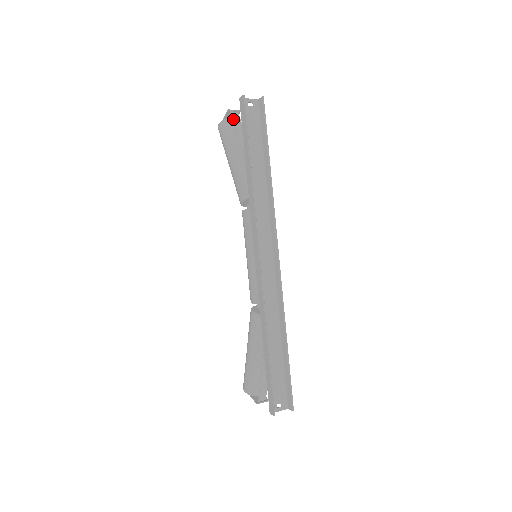
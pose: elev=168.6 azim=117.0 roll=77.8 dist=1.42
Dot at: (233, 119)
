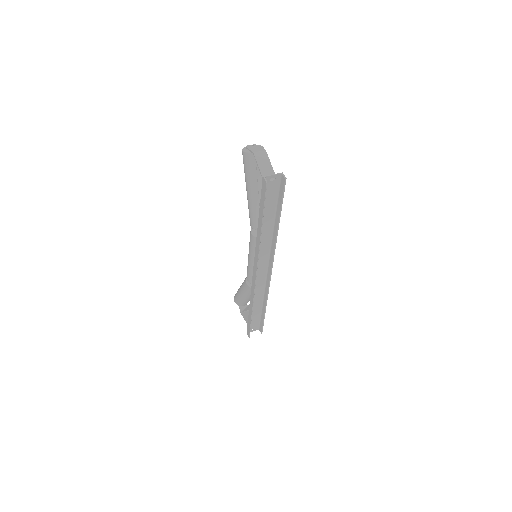
Dot at: (256, 163)
